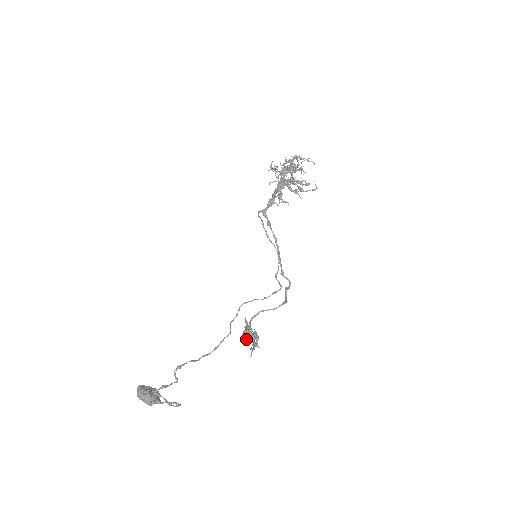
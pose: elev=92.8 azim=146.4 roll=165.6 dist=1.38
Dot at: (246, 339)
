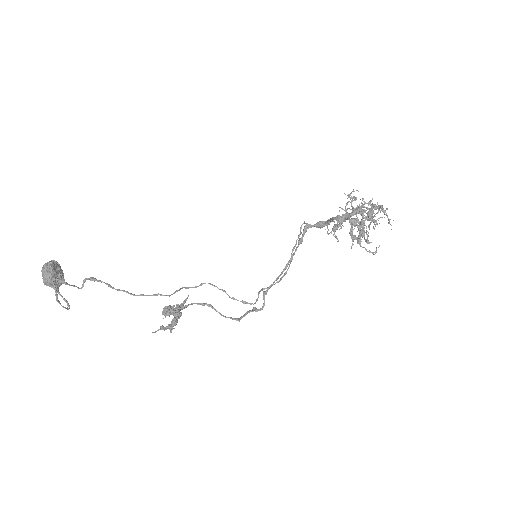
Dot at: occluded
